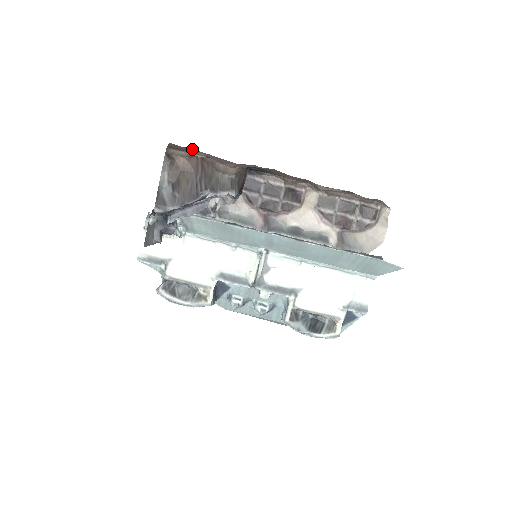
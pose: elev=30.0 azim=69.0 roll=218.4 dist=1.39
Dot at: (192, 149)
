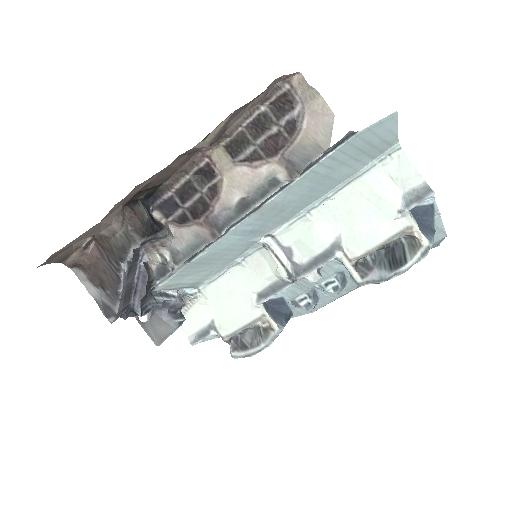
Dot at: (67, 248)
